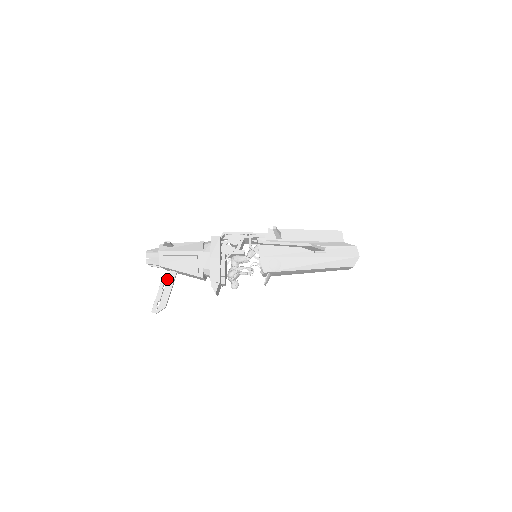
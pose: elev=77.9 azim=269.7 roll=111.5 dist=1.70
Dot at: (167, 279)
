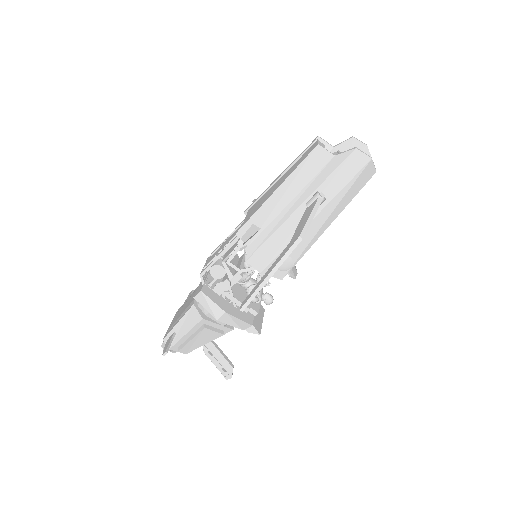
Dot at: (206, 347)
